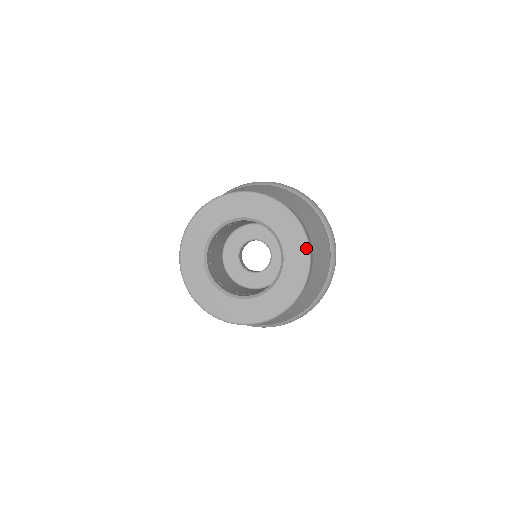
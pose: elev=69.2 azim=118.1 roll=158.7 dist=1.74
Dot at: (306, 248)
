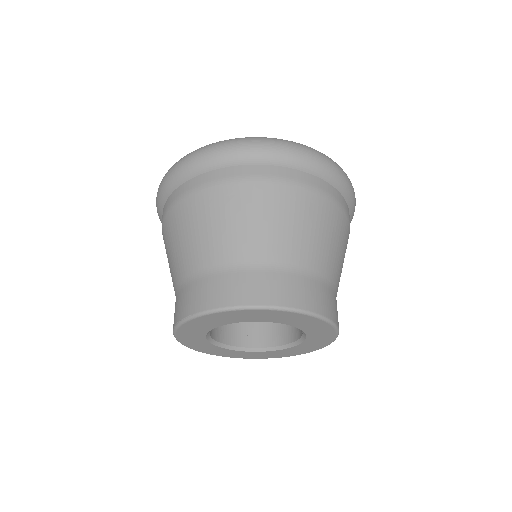
Dot at: (326, 345)
